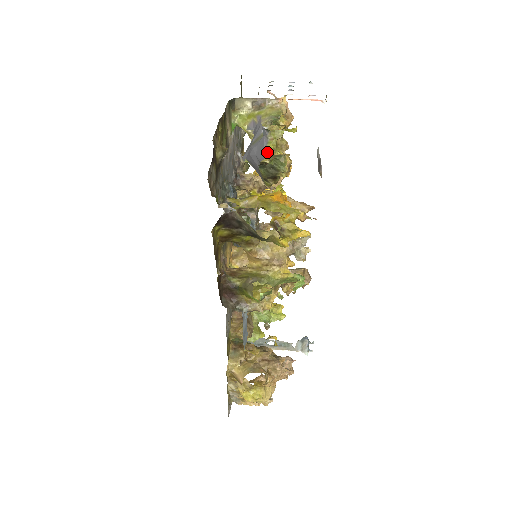
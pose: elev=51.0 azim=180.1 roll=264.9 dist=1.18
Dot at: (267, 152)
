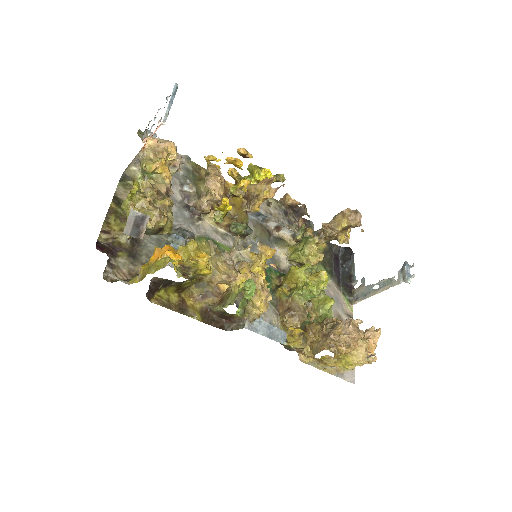
Dot at: occluded
